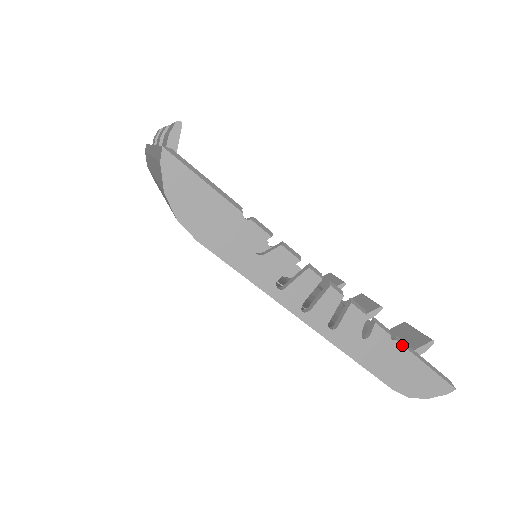
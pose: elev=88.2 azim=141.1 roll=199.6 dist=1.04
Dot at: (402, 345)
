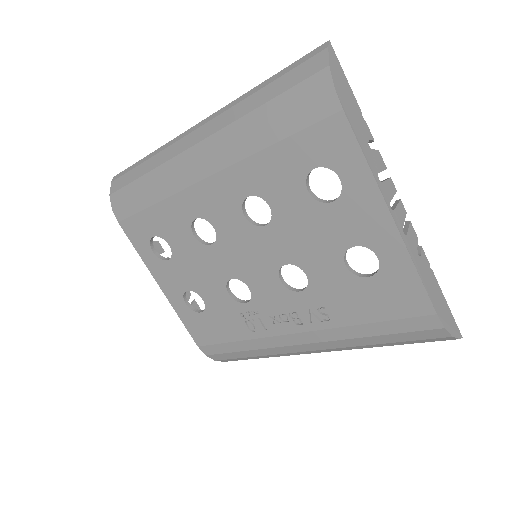
Dot at: occluded
